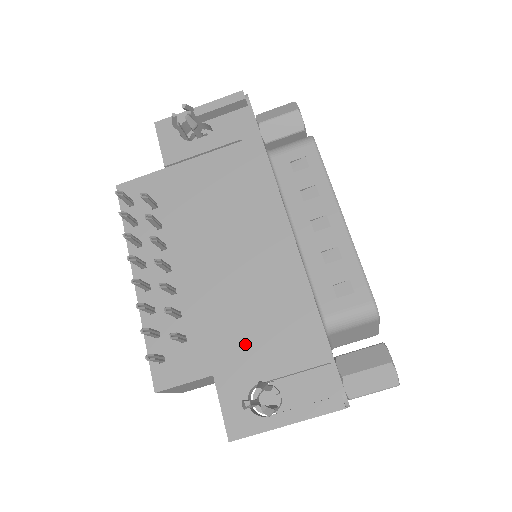
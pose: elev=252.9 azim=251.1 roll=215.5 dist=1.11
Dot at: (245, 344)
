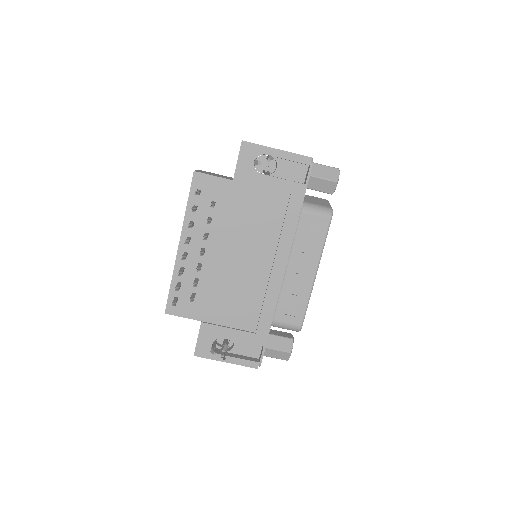
Dot at: (226, 315)
